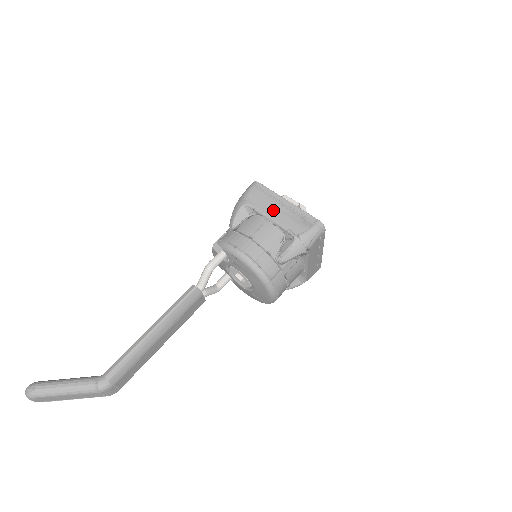
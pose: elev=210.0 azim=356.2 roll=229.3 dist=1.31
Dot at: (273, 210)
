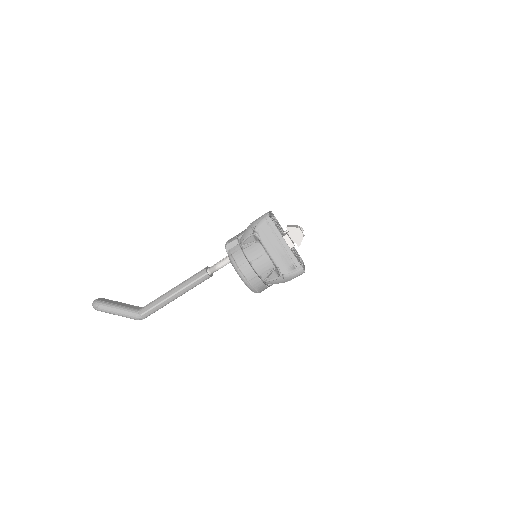
Dot at: (273, 247)
